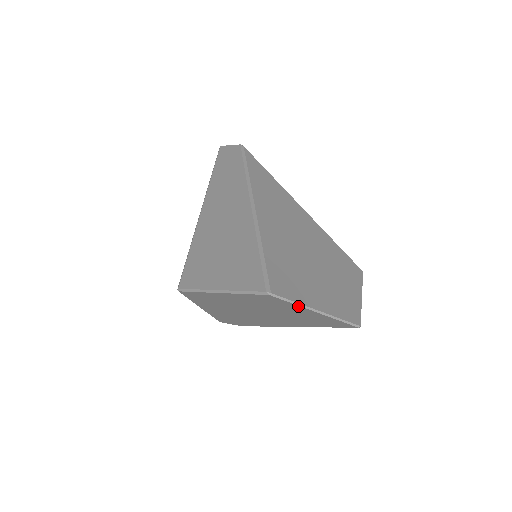
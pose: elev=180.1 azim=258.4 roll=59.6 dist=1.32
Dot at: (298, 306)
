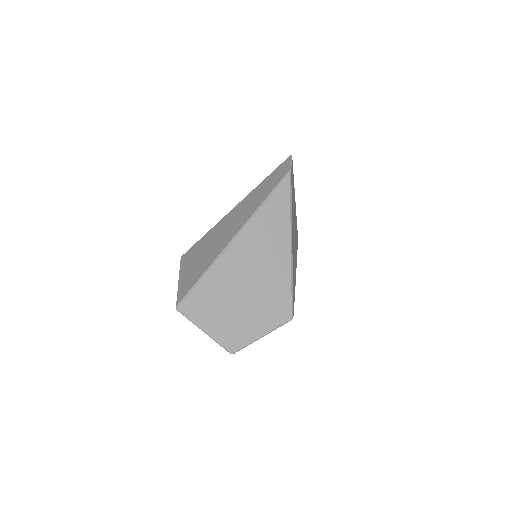
Dot at: (194, 323)
